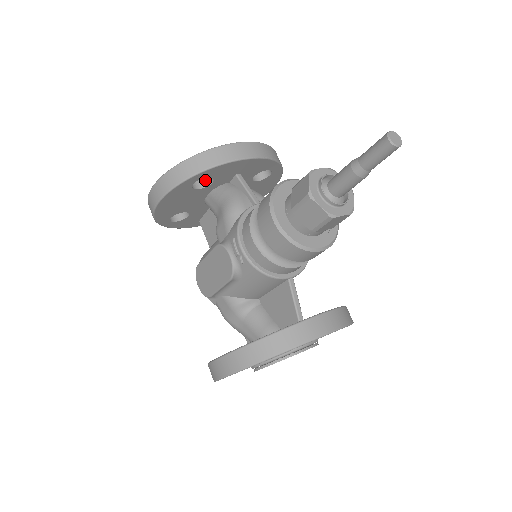
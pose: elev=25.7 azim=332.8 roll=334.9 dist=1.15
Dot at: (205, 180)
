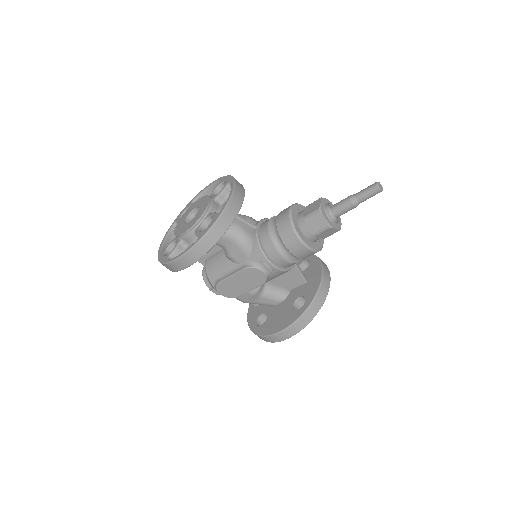
Dot at: occluded
